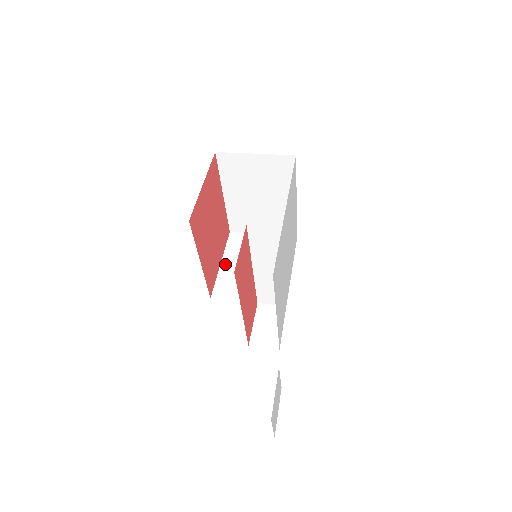
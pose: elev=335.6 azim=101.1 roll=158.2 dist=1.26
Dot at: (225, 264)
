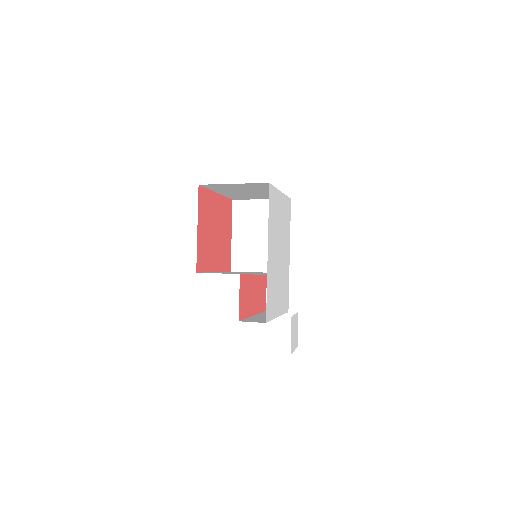
Dot at: (235, 236)
